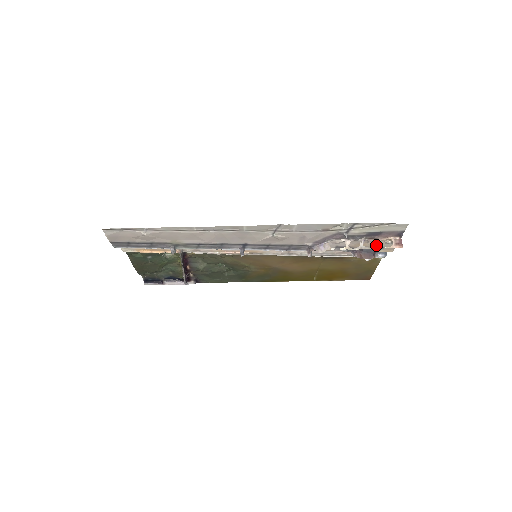
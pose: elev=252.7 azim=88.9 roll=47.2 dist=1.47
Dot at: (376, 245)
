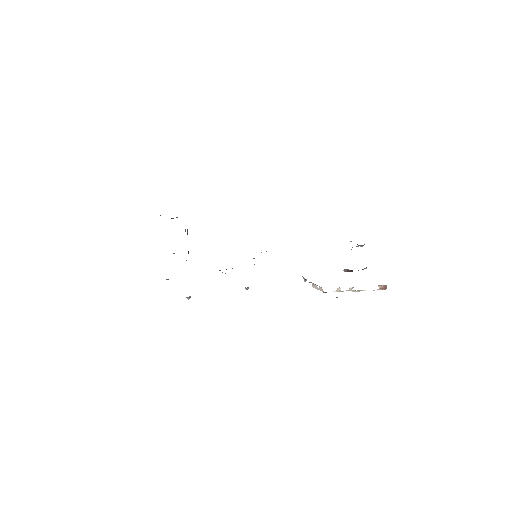
Dot at: occluded
